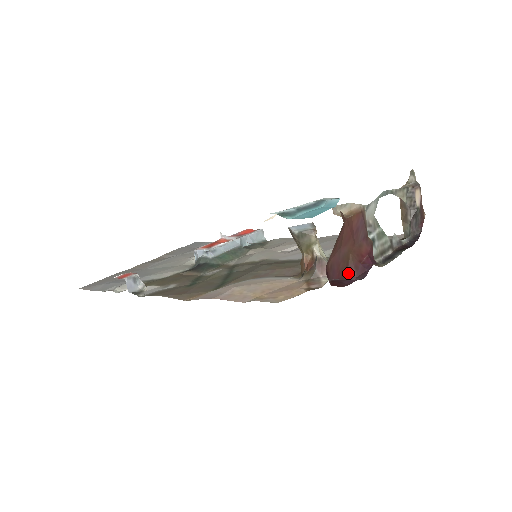
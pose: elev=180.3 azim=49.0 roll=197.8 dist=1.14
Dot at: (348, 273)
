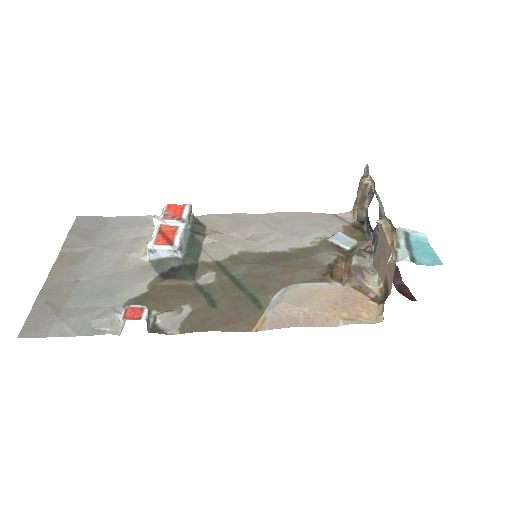
Dot at: occluded
